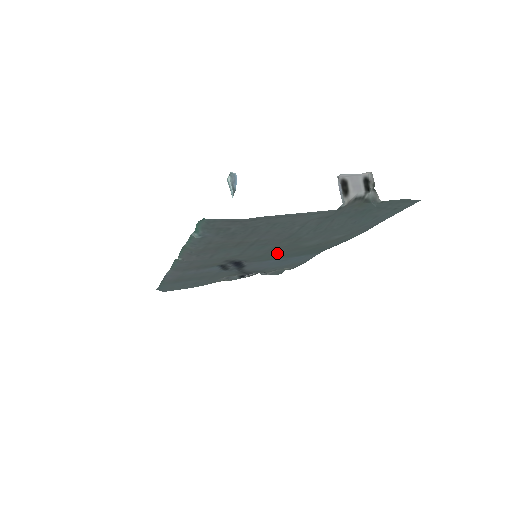
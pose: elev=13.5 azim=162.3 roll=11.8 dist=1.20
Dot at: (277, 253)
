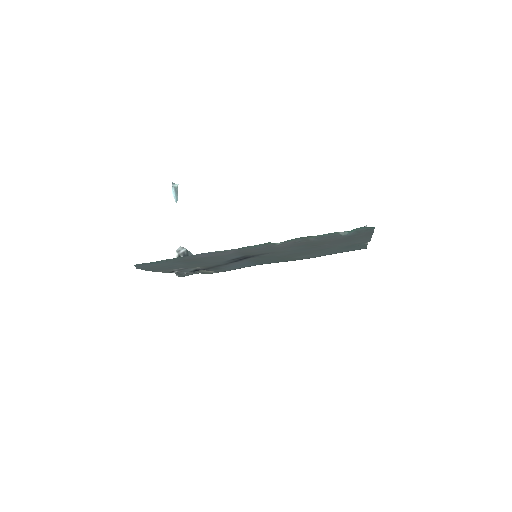
Dot at: (277, 257)
